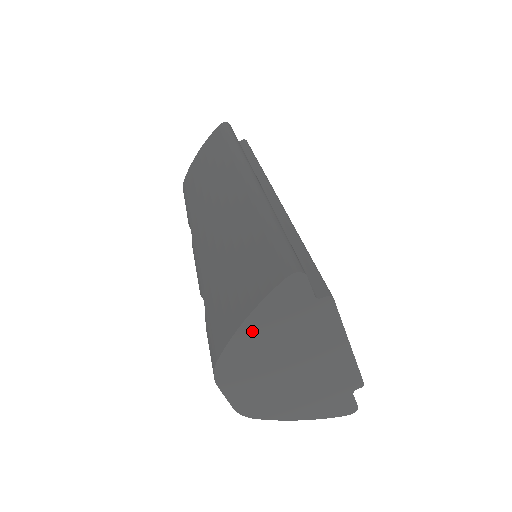
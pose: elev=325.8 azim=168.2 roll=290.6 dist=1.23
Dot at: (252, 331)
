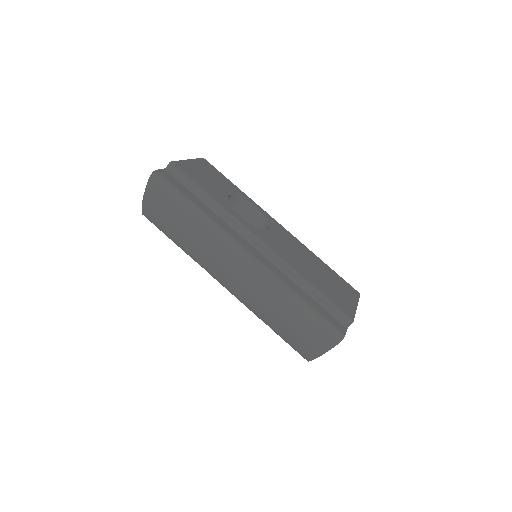
Dot at: occluded
